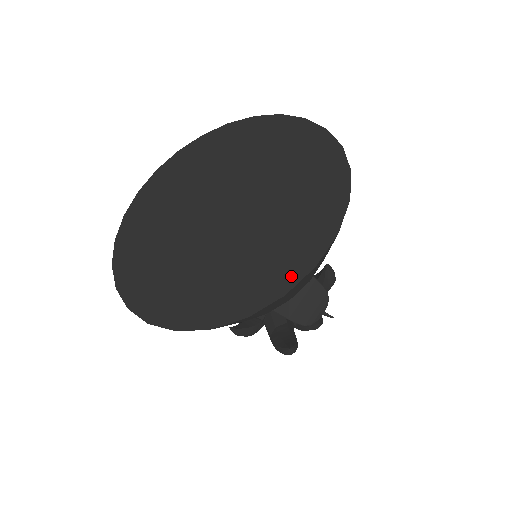
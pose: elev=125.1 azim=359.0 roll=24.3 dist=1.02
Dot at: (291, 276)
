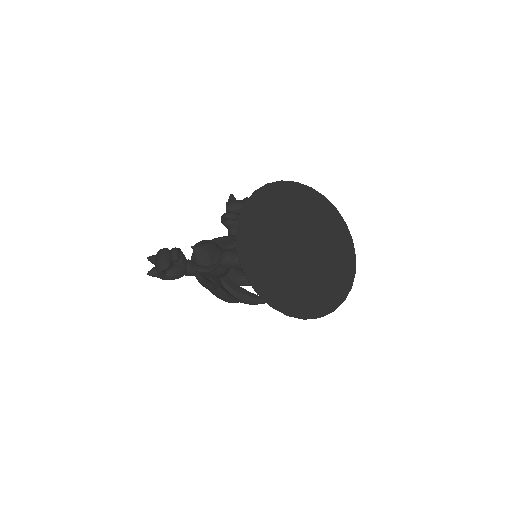
Dot at: (350, 279)
